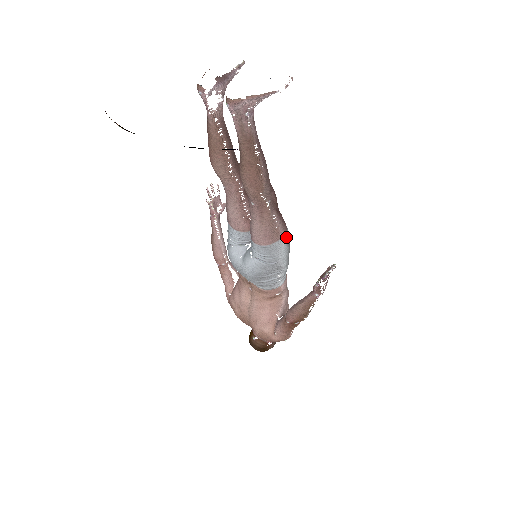
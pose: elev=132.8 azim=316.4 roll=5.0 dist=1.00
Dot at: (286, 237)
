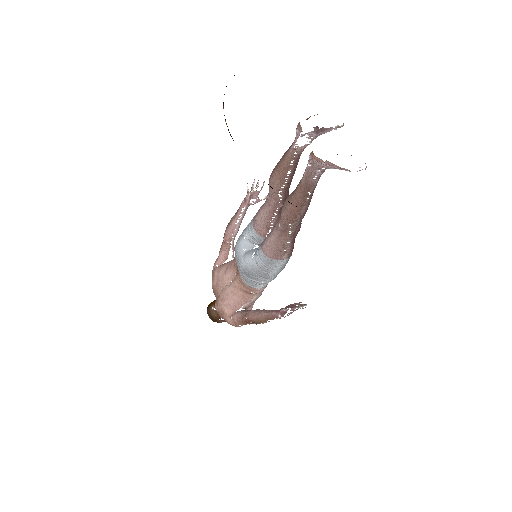
Dot at: (287, 261)
